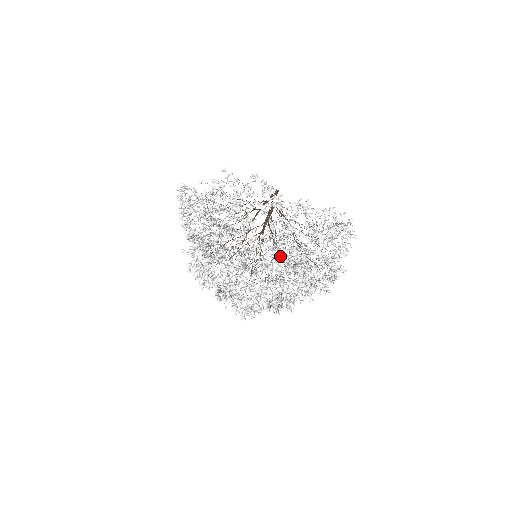
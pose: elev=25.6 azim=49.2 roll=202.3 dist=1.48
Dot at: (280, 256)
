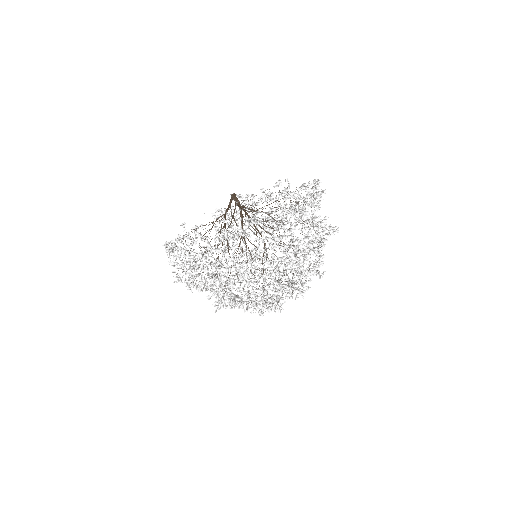
Dot at: occluded
